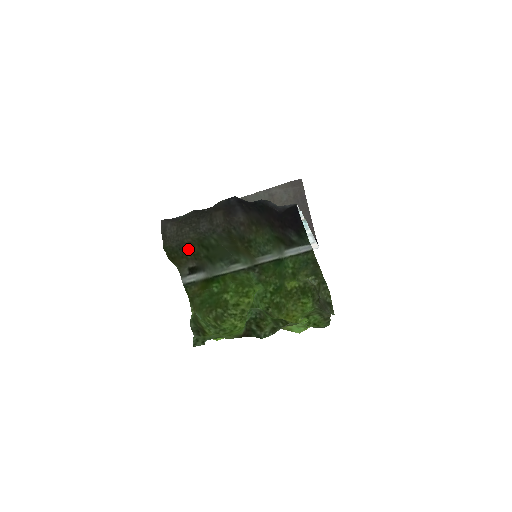
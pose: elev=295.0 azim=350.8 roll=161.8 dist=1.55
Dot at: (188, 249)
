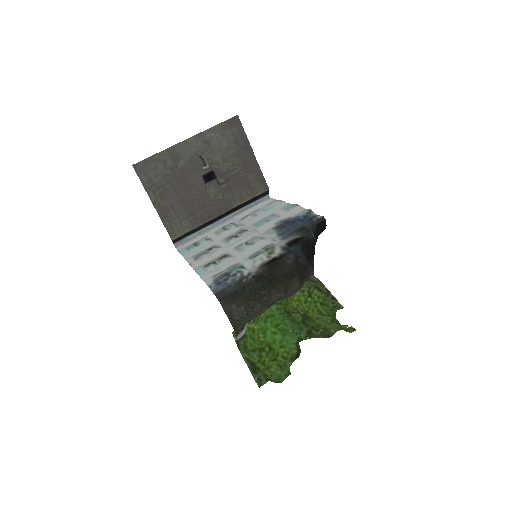
Dot at: occluded
